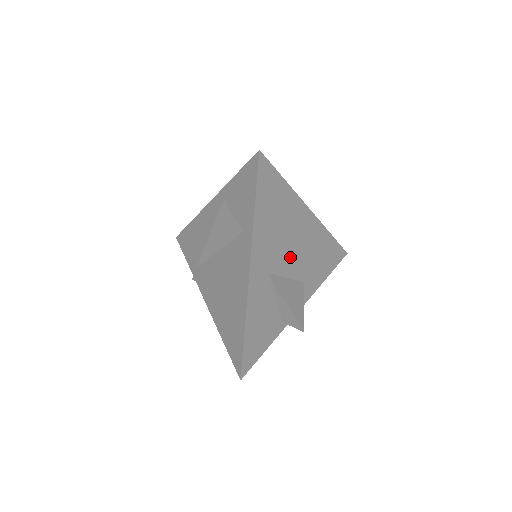
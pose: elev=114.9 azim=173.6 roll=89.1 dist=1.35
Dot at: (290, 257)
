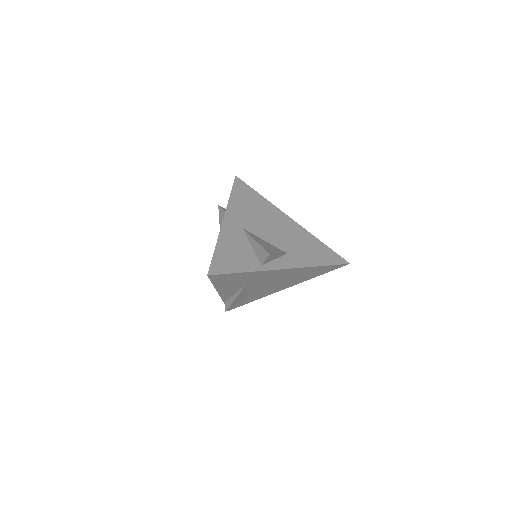
Dot at: (268, 232)
